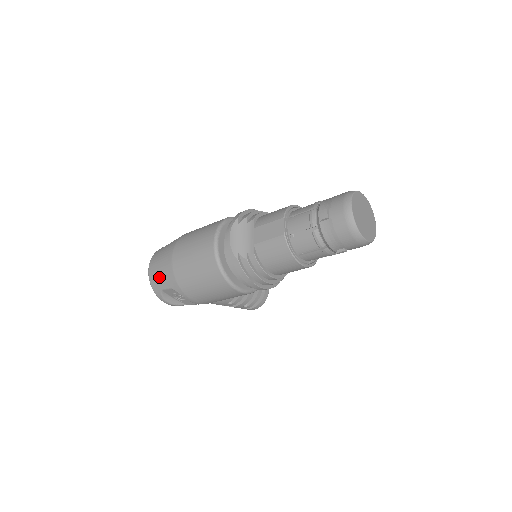
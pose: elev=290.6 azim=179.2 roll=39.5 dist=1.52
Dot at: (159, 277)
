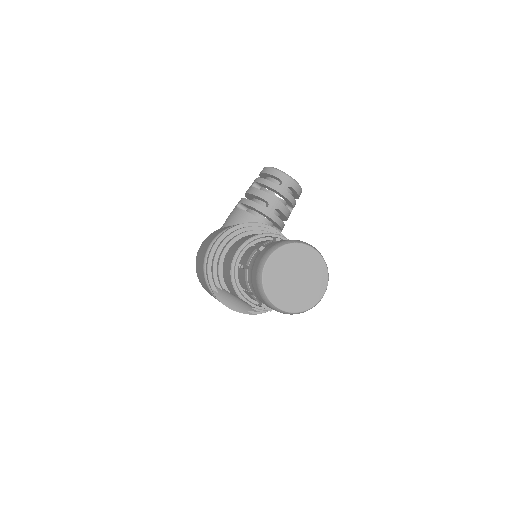
Dot at: occluded
